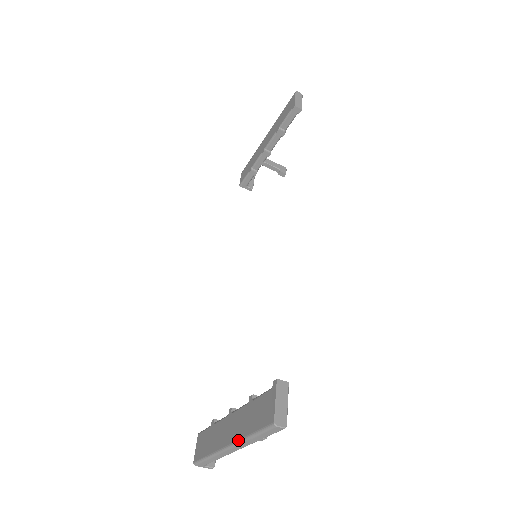
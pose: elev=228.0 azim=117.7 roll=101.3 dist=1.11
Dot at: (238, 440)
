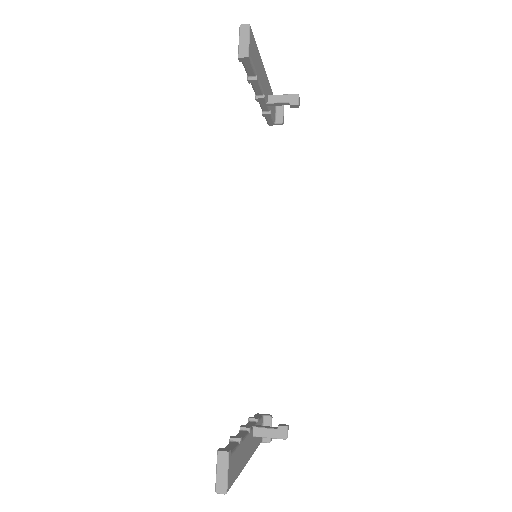
Dot at: occluded
